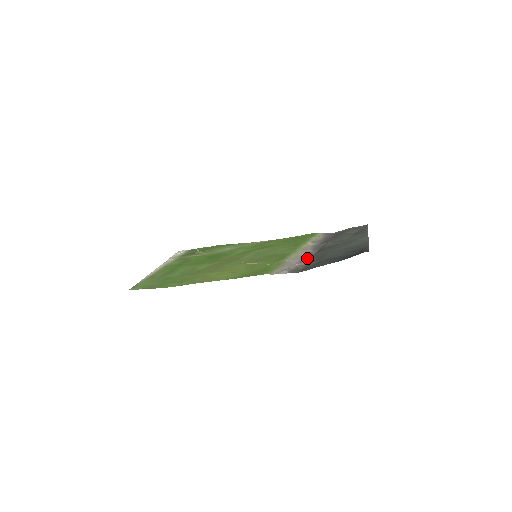
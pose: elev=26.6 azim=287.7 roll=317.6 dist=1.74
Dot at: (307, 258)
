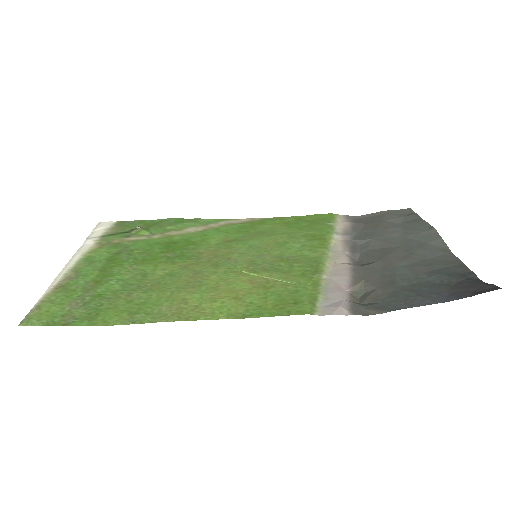
Dot at: (359, 275)
